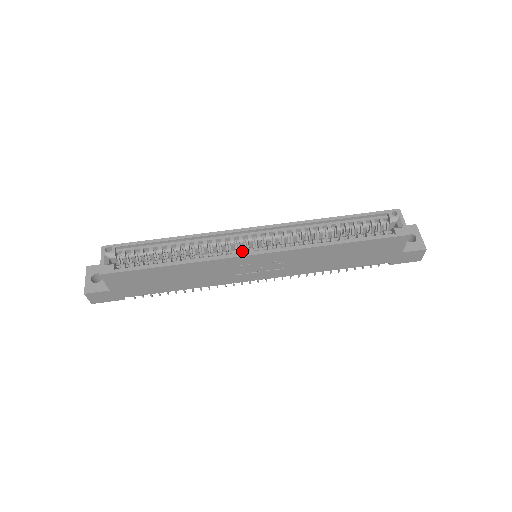
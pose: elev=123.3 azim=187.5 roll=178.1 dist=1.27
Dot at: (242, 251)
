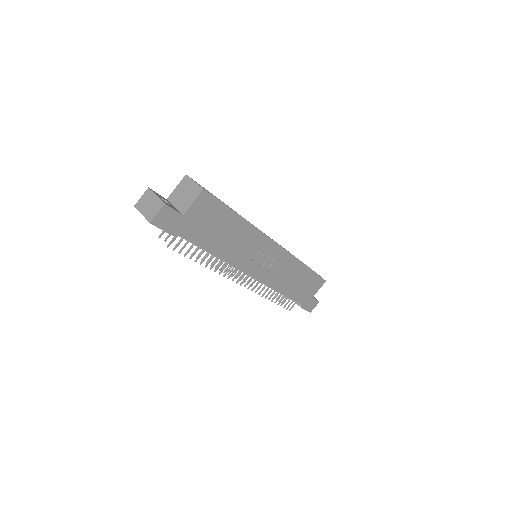
Dot at: occluded
